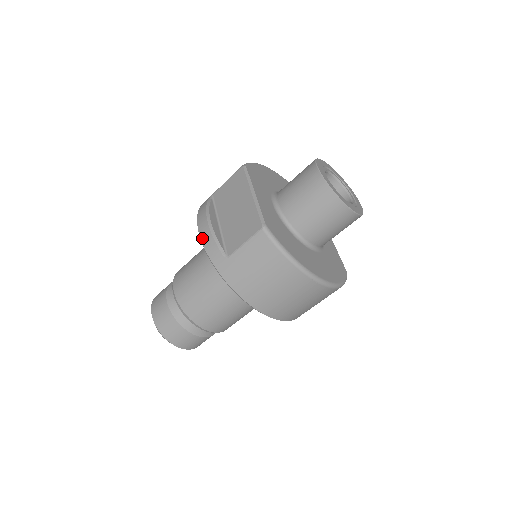
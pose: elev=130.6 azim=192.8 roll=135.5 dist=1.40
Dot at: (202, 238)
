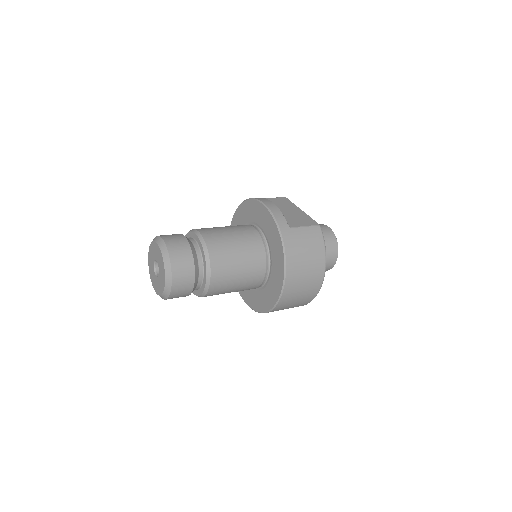
Dot at: (271, 209)
